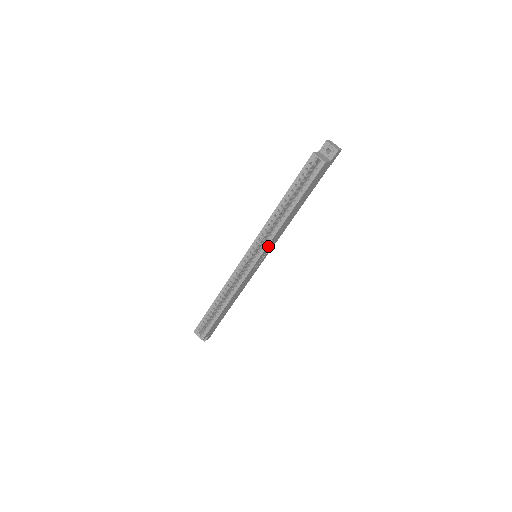
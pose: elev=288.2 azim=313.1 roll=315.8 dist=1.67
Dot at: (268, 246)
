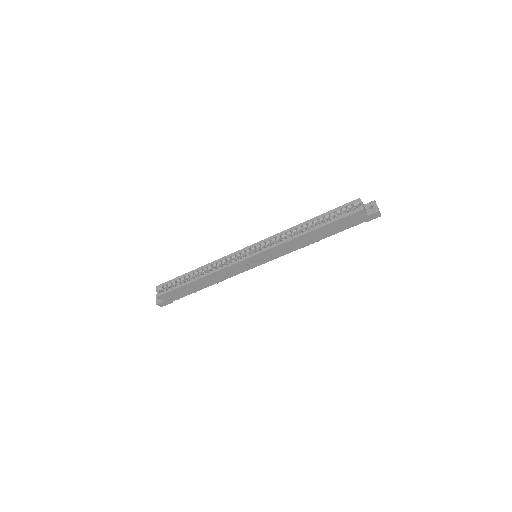
Dot at: (272, 250)
